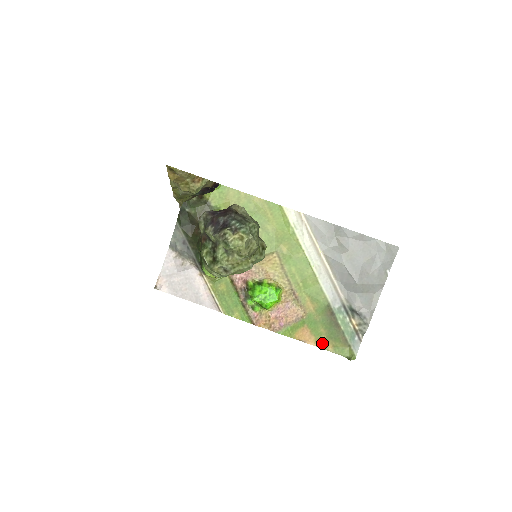
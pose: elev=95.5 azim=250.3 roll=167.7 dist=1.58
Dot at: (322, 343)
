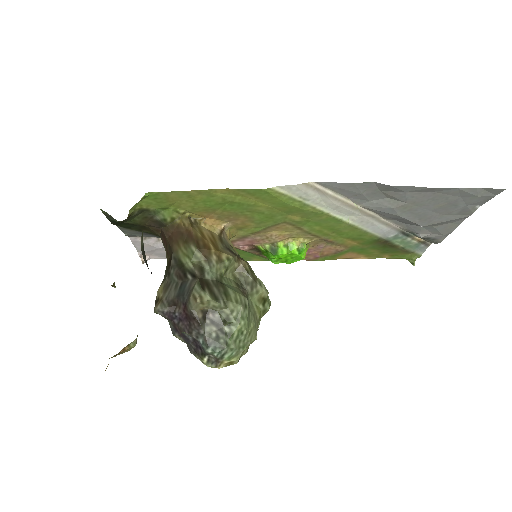
Dot at: (375, 256)
